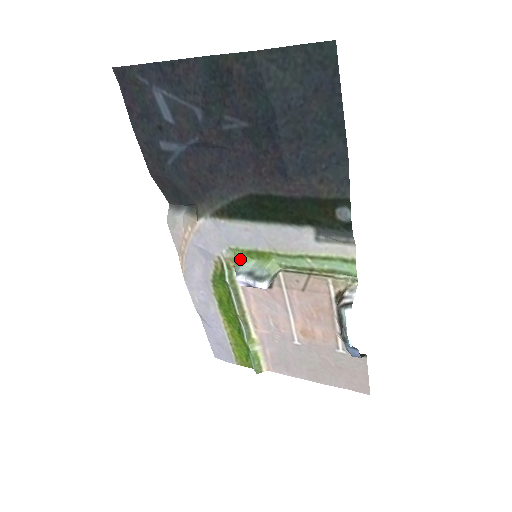
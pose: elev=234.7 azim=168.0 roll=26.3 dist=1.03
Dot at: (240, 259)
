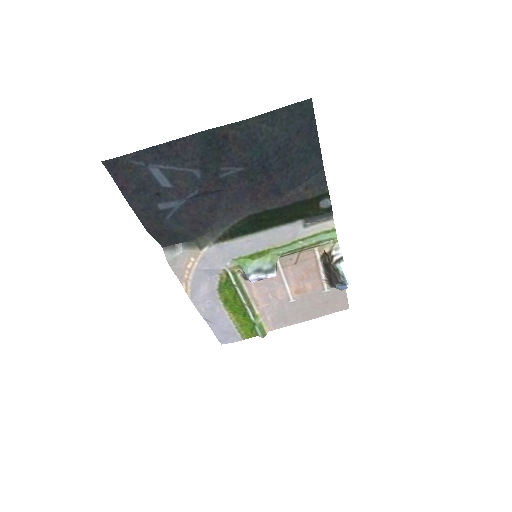
Dot at: (245, 264)
